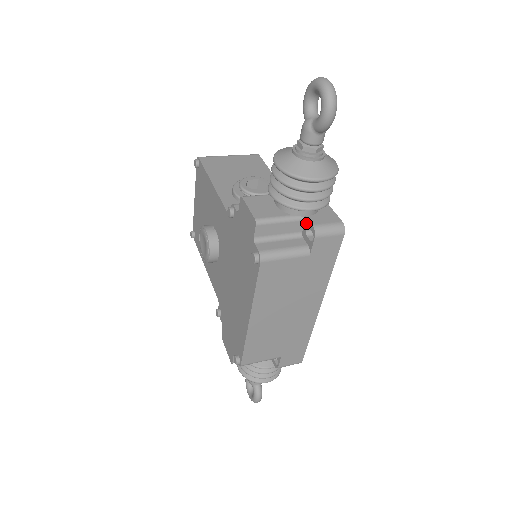
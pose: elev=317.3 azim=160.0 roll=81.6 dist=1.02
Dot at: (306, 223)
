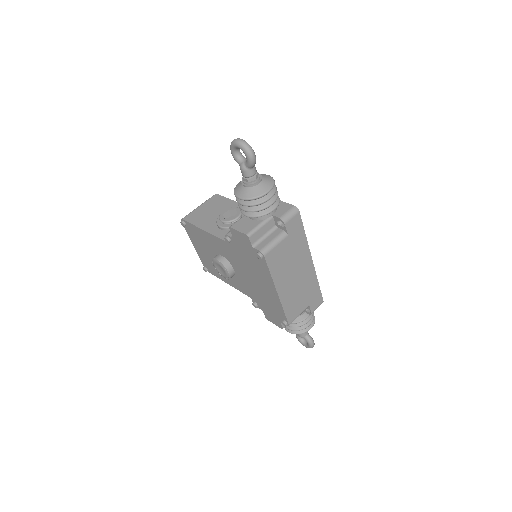
Dot at: (275, 219)
